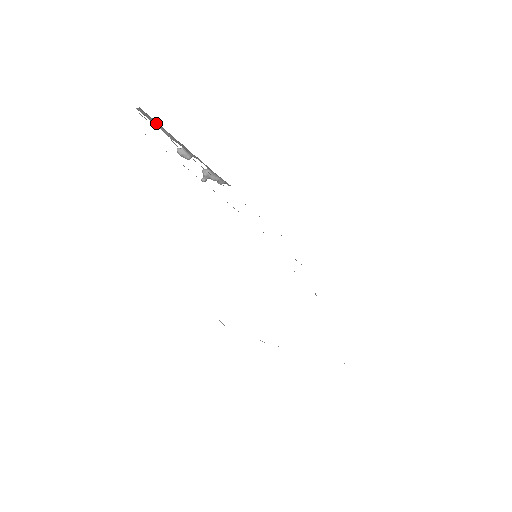
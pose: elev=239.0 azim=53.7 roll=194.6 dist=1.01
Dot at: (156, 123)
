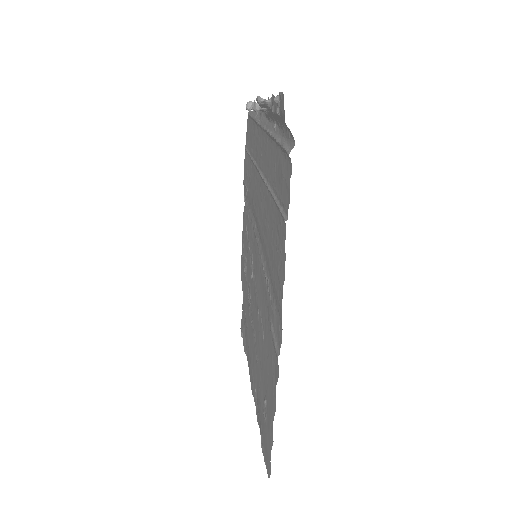
Dot at: occluded
